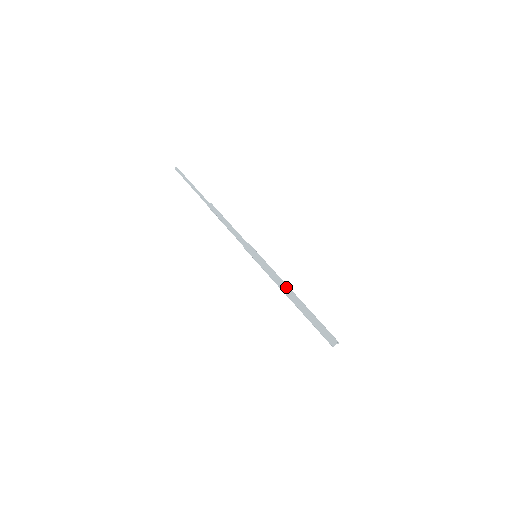
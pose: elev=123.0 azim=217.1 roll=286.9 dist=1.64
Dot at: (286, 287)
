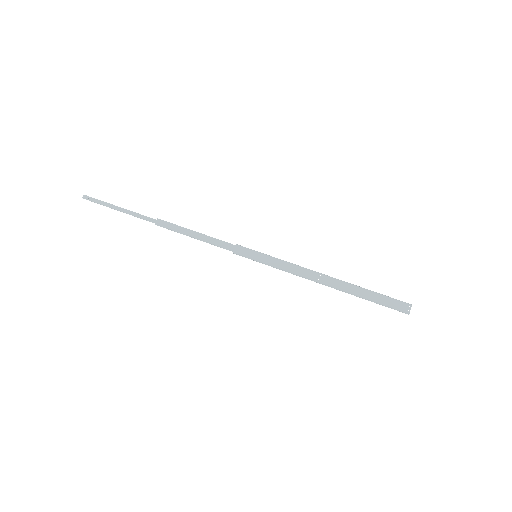
Dot at: (314, 275)
